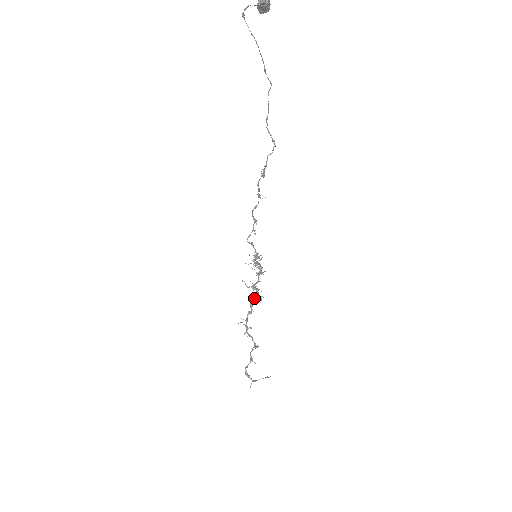
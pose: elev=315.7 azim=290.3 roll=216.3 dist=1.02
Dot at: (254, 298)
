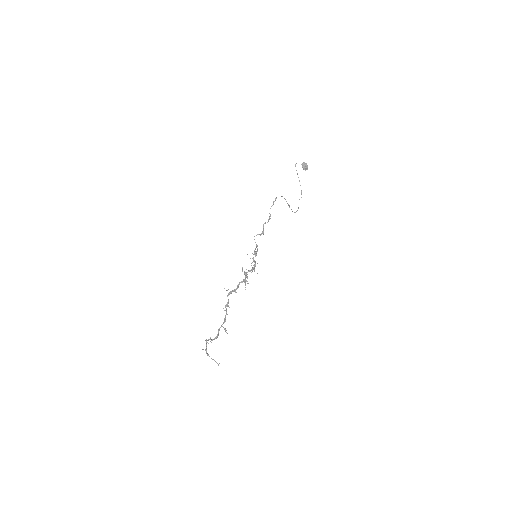
Dot at: (242, 281)
